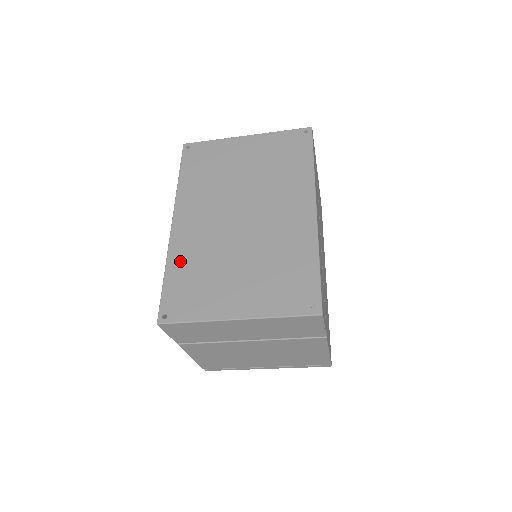
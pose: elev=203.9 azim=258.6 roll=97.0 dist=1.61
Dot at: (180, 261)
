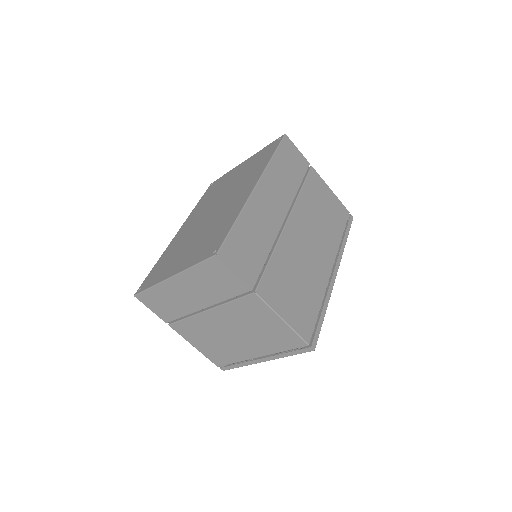
Dot at: (167, 253)
